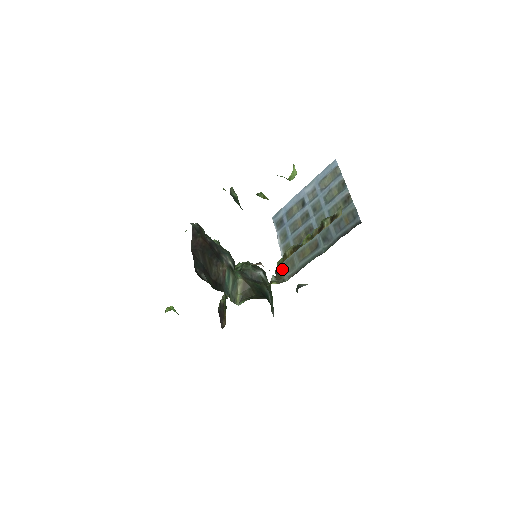
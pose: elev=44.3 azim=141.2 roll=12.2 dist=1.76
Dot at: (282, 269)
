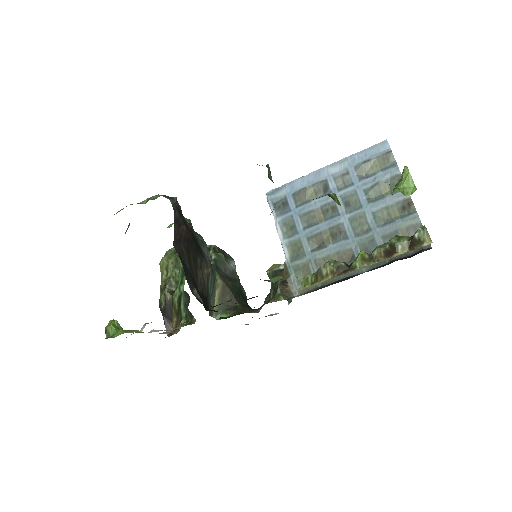
Dot at: (288, 277)
